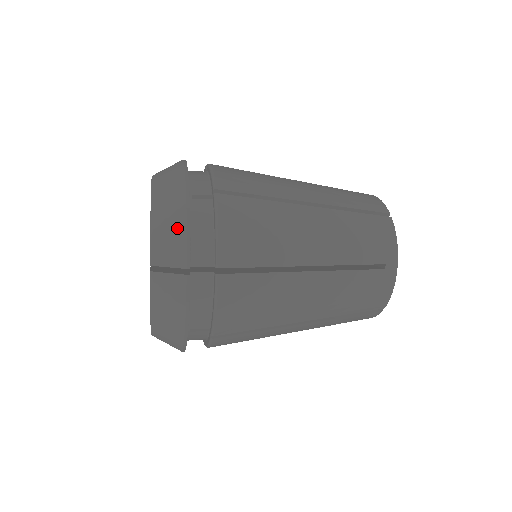
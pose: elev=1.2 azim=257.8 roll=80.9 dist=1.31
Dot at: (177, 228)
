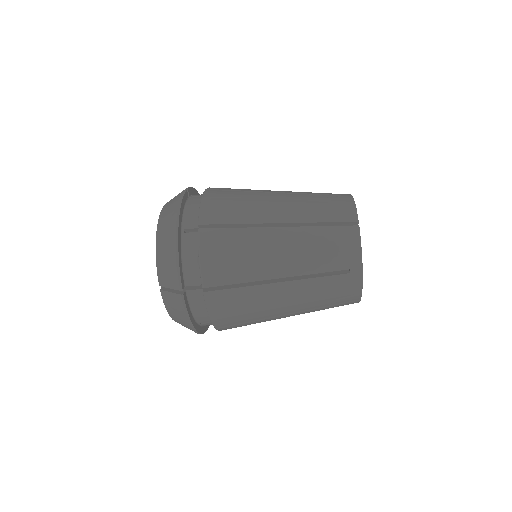
Dot at: occluded
